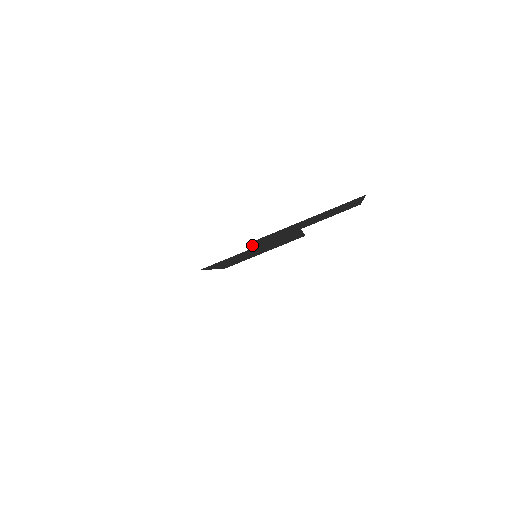
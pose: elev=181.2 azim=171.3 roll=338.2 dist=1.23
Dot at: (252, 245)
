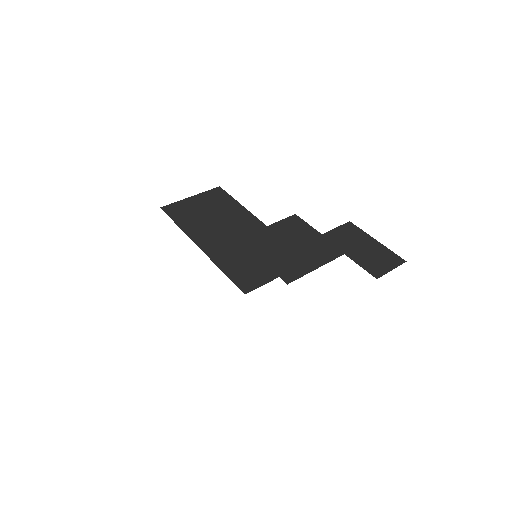
Dot at: occluded
